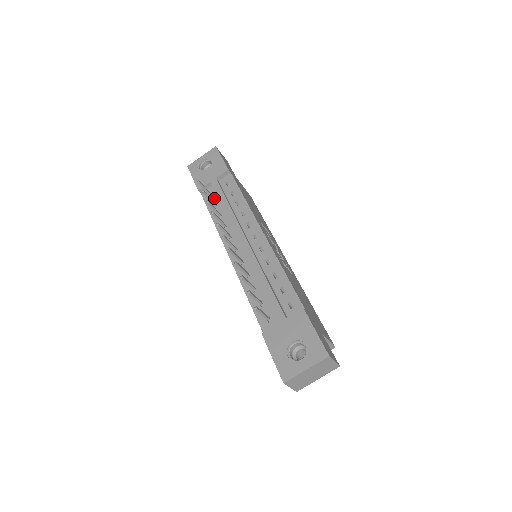
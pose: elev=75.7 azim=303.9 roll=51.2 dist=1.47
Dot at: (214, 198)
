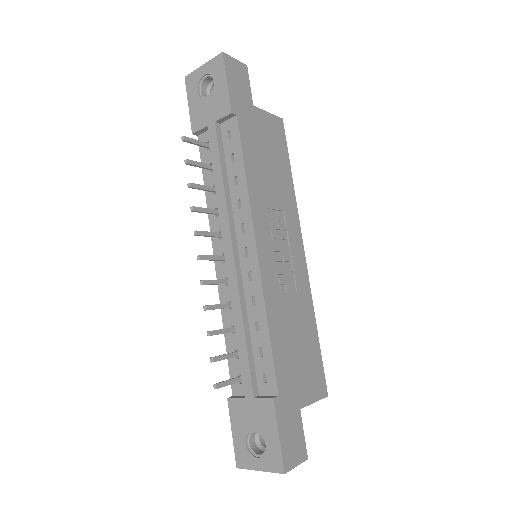
Dot at: occluded
